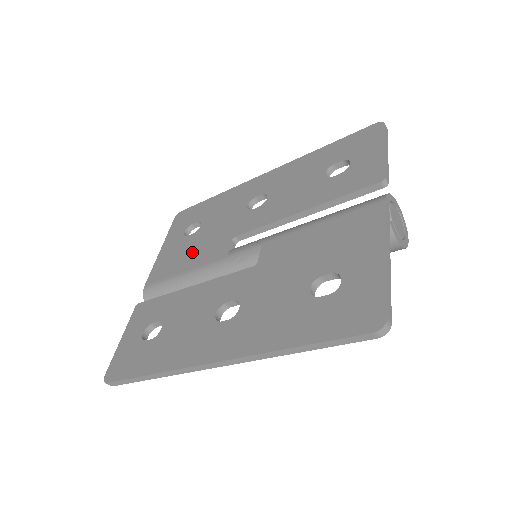
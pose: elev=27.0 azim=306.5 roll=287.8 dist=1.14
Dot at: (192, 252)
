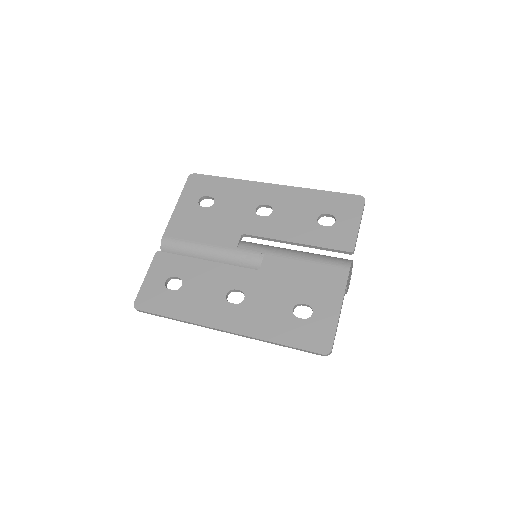
Dot at: (207, 227)
